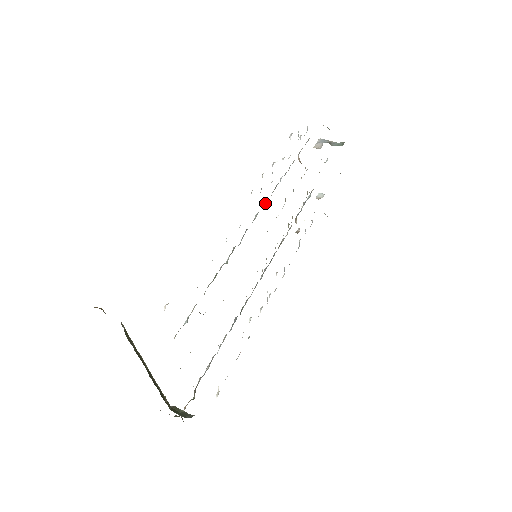
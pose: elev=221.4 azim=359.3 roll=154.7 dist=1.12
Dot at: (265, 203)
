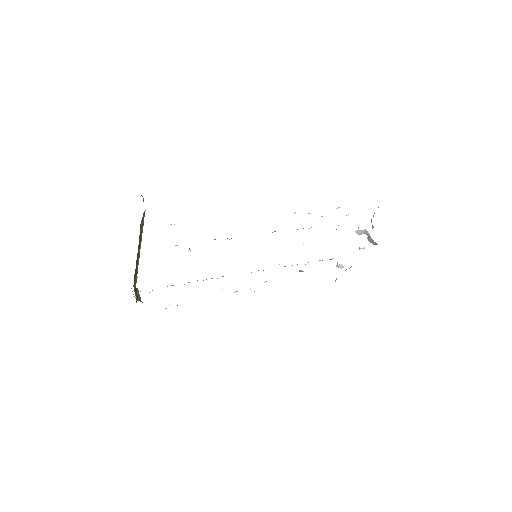
Dot at: occluded
